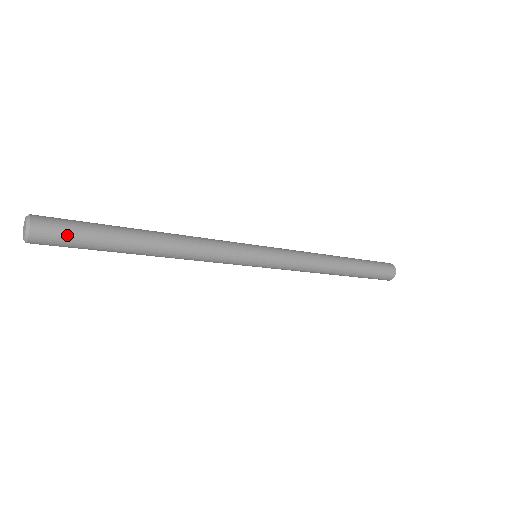
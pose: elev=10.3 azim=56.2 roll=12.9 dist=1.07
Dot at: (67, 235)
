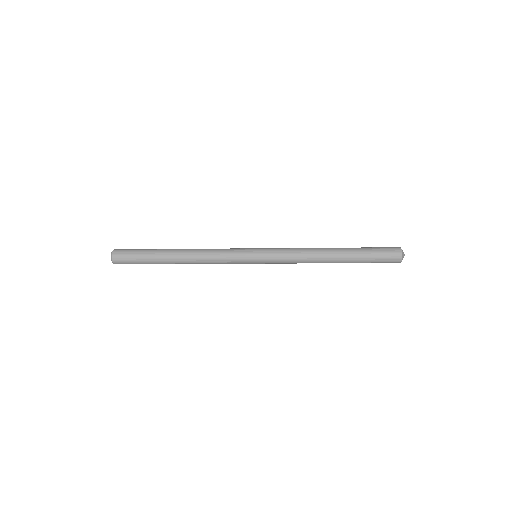
Dot at: (130, 261)
